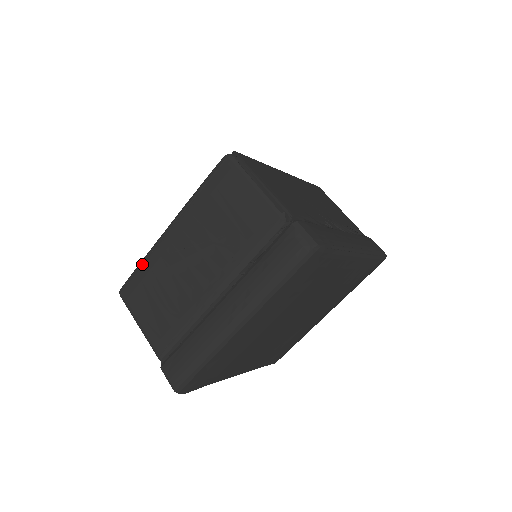
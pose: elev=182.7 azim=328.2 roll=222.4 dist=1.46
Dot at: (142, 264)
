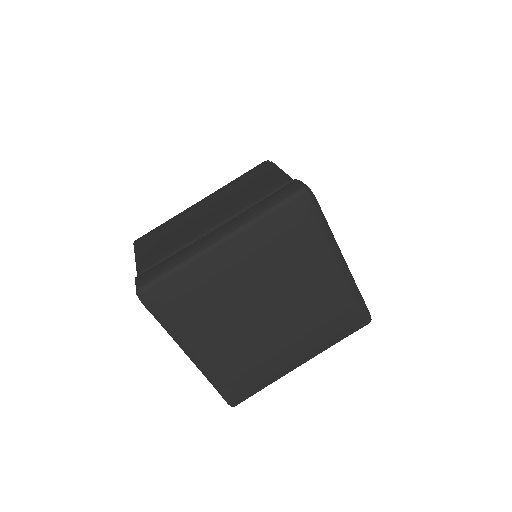
Dot at: (166, 222)
